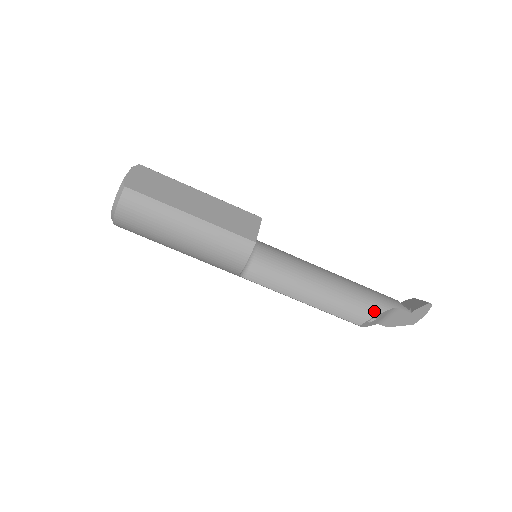
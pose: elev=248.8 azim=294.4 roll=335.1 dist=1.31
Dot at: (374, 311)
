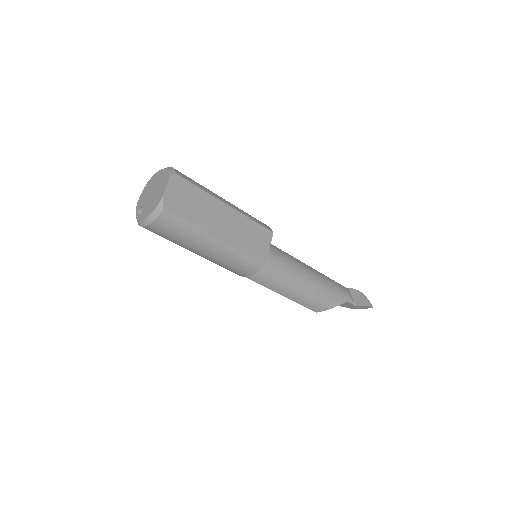
Dot at: (331, 305)
